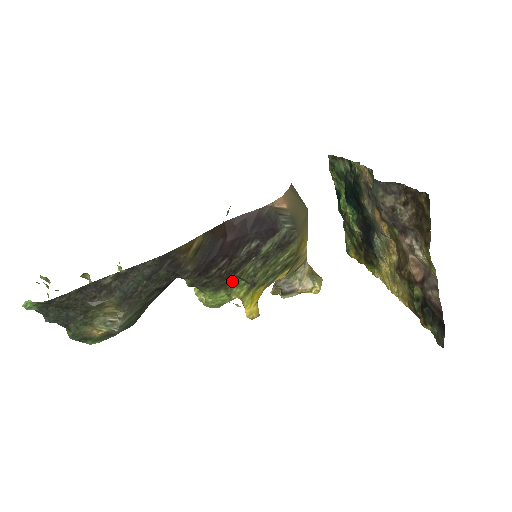
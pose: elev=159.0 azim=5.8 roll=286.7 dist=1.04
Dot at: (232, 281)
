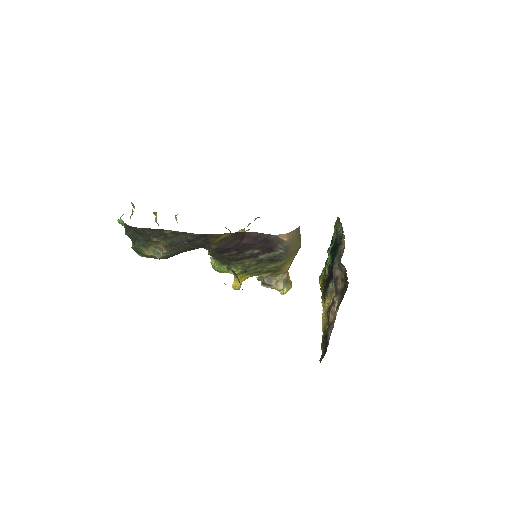
Dot at: (234, 264)
